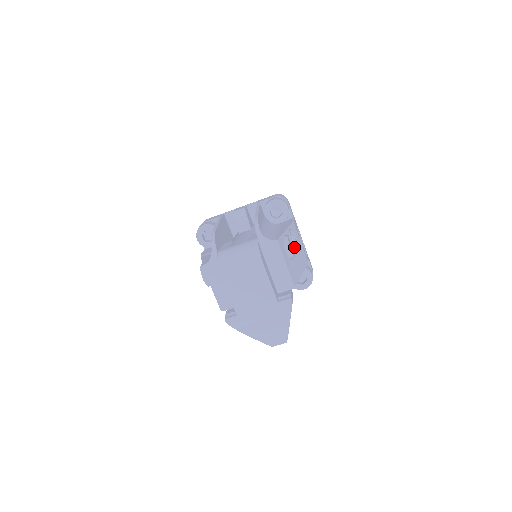
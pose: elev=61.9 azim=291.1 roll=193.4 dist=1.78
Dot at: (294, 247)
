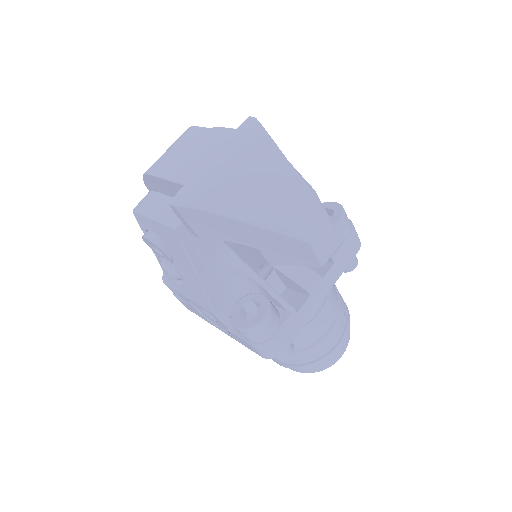
Dot at: occluded
